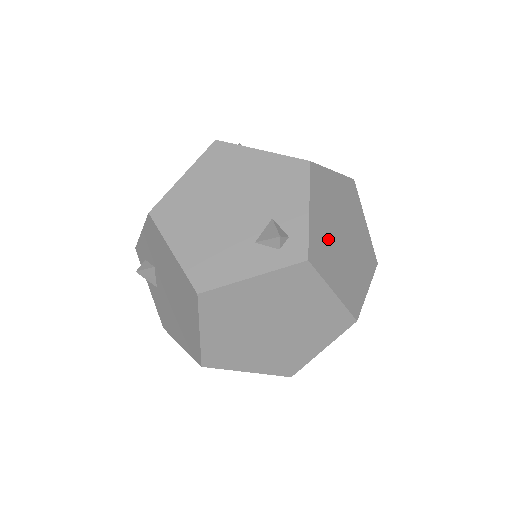
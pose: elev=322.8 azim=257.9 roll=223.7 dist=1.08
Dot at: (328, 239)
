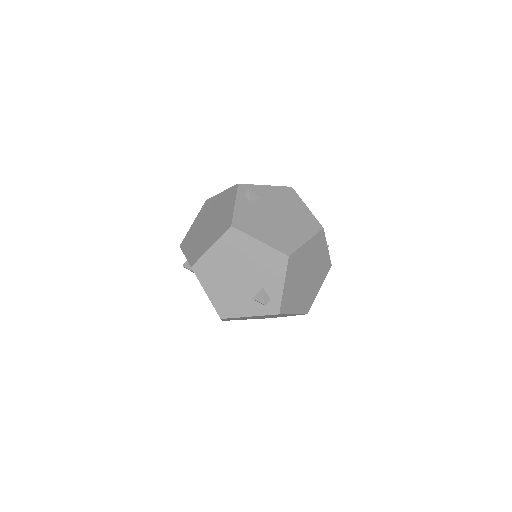
Dot at: (295, 290)
